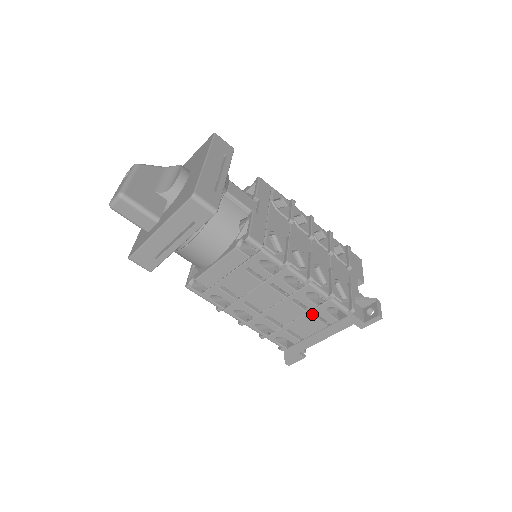
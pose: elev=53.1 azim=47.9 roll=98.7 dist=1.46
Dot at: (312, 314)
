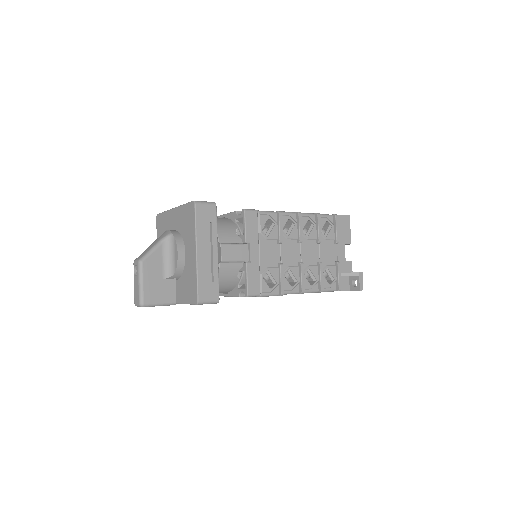
Dot at: occluded
